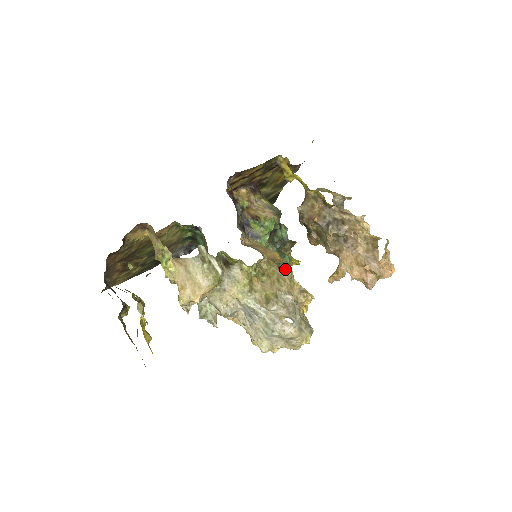
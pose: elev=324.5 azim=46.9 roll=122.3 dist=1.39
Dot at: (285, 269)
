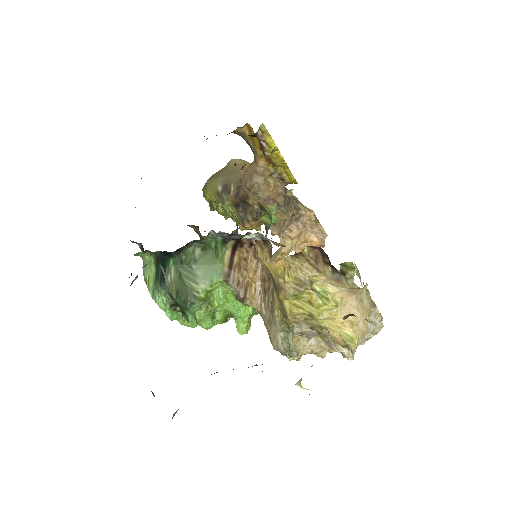
Dot at: occluded
